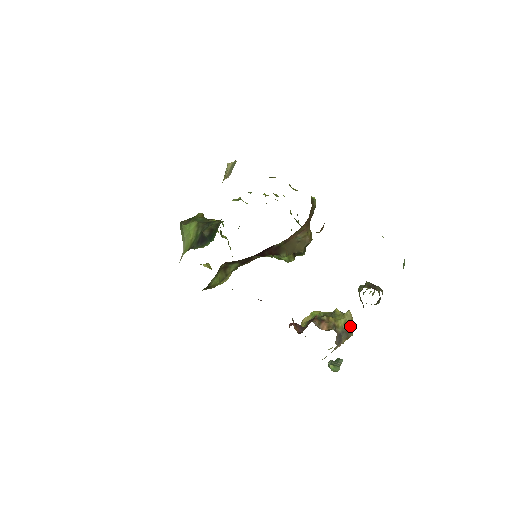
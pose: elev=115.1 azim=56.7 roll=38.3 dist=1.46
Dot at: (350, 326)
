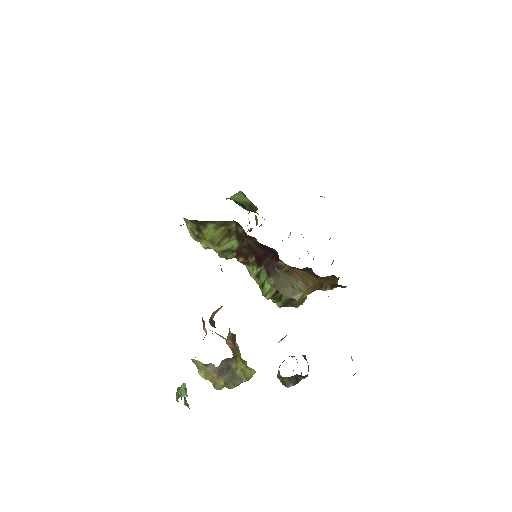
Dot at: (241, 379)
